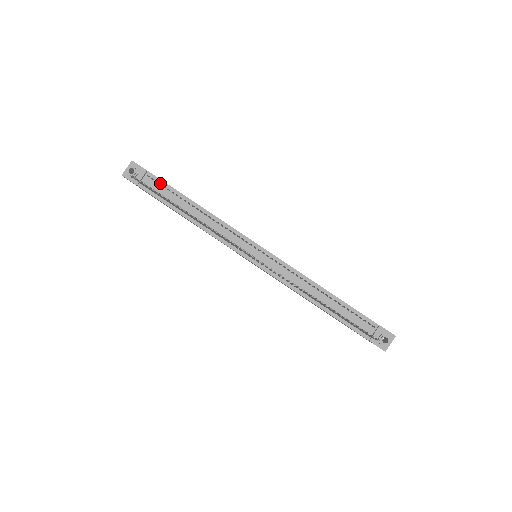
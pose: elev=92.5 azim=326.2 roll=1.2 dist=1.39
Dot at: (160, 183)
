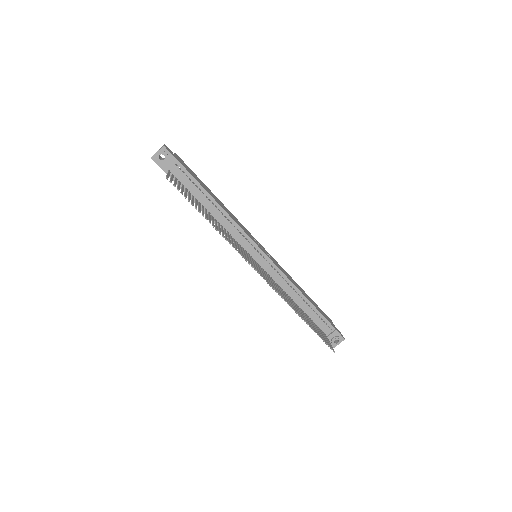
Dot at: (187, 174)
